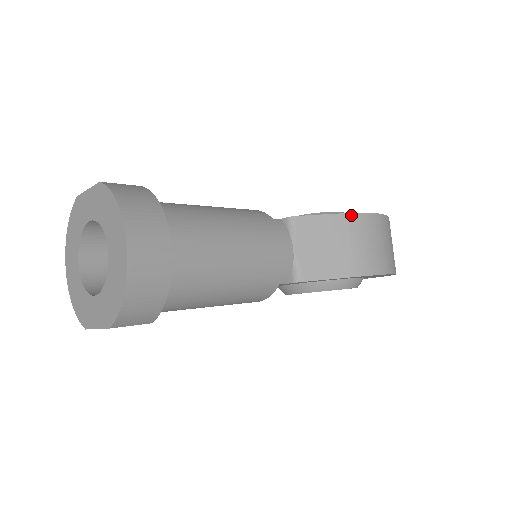
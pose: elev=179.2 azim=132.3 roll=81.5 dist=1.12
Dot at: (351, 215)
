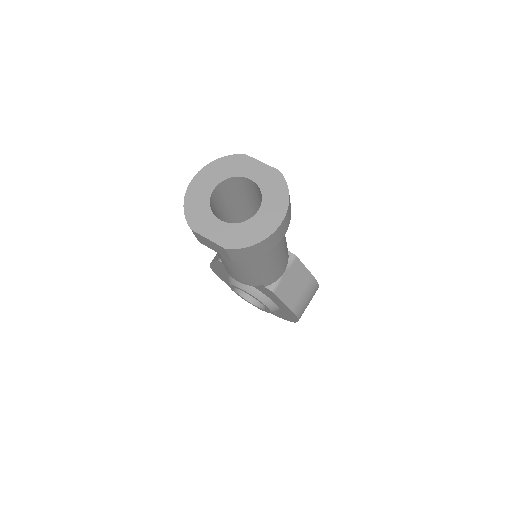
Dot at: (314, 278)
